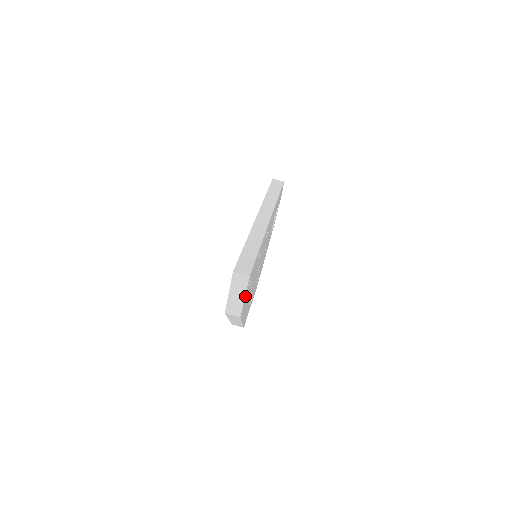
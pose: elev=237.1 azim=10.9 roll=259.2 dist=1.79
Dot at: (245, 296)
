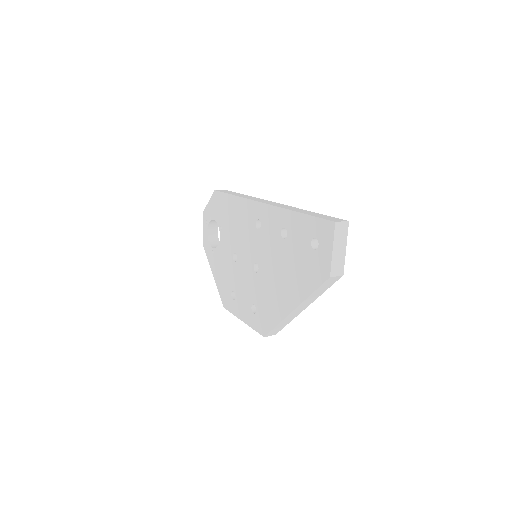
Dot at: (343, 249)
